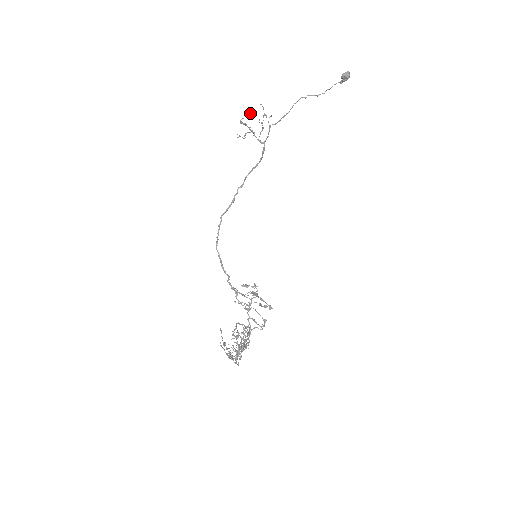
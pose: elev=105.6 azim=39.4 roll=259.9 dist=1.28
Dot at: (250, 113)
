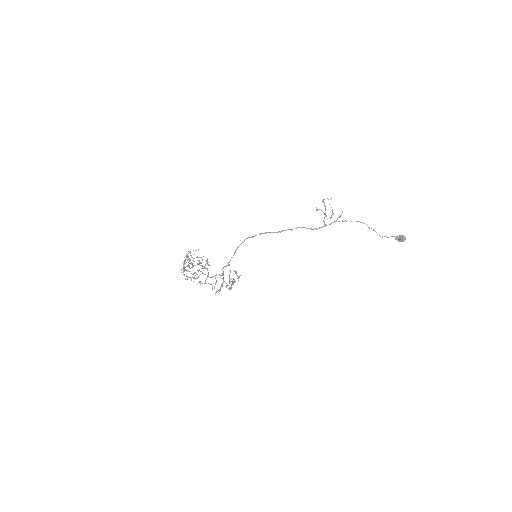
Dot at: (330, 199)
